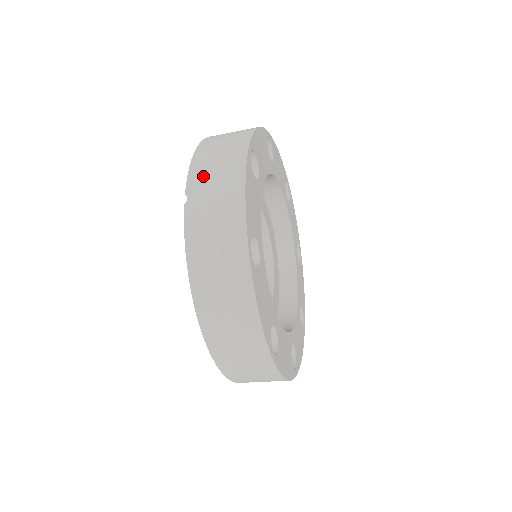
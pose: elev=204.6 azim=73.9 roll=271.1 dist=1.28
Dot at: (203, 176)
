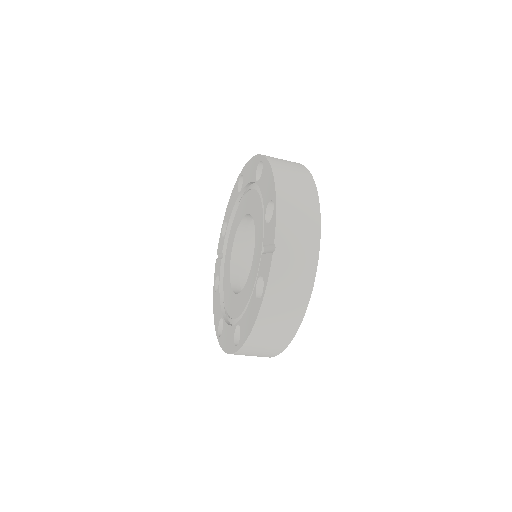
Dot at: (289, 231)
